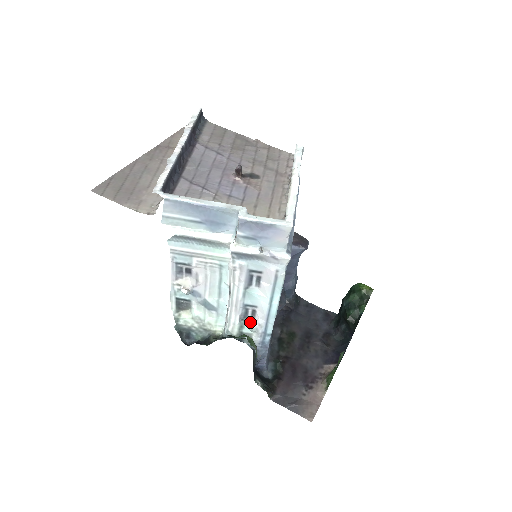
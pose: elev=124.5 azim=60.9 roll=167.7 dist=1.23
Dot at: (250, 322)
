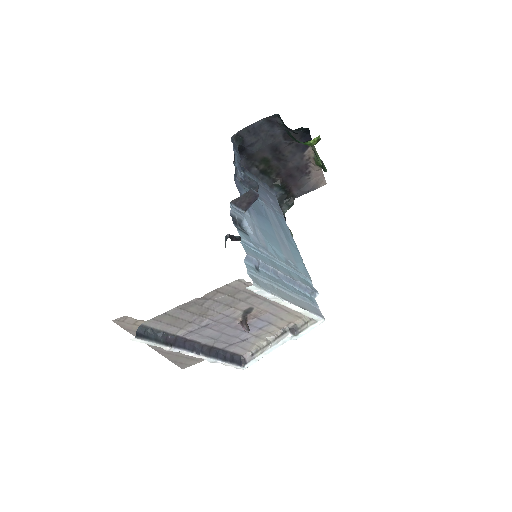
Dot at: occluded
